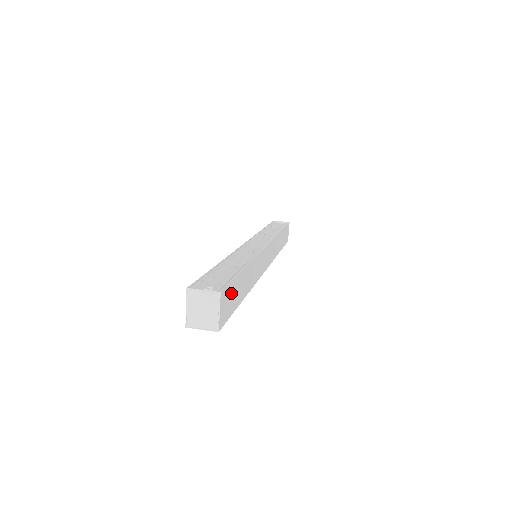
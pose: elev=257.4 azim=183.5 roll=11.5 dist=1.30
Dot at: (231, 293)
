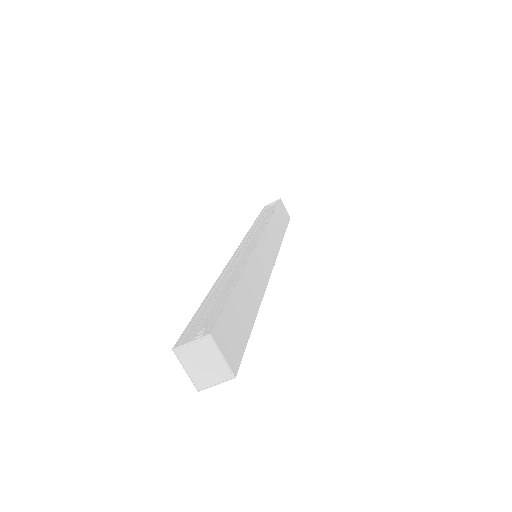
Dot at: (230, 323)
